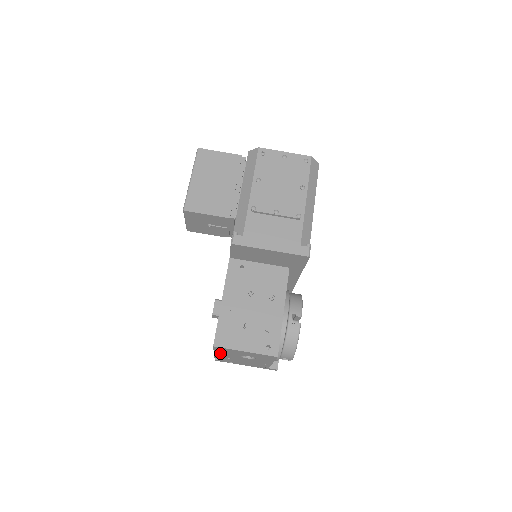
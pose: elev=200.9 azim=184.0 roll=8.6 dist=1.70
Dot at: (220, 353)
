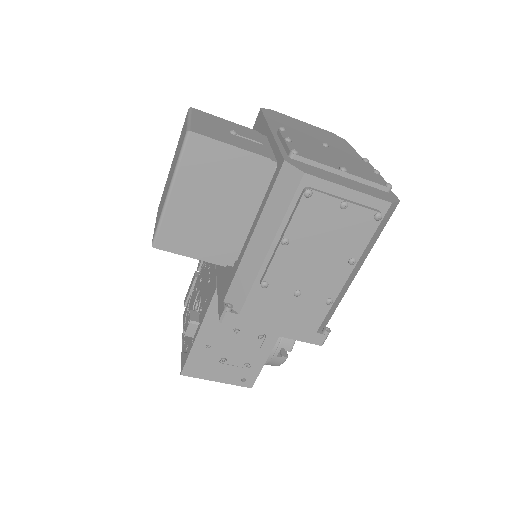
Dot at: occluded
